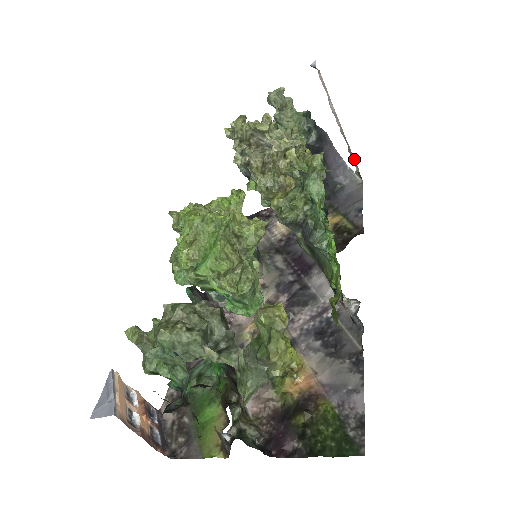
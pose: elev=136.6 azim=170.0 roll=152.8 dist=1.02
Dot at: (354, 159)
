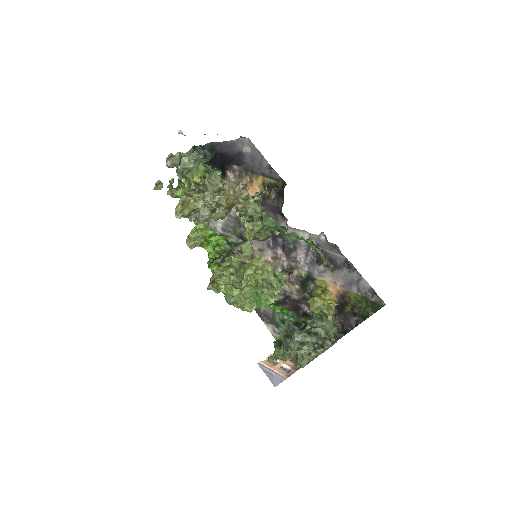
Dot at: occluded
